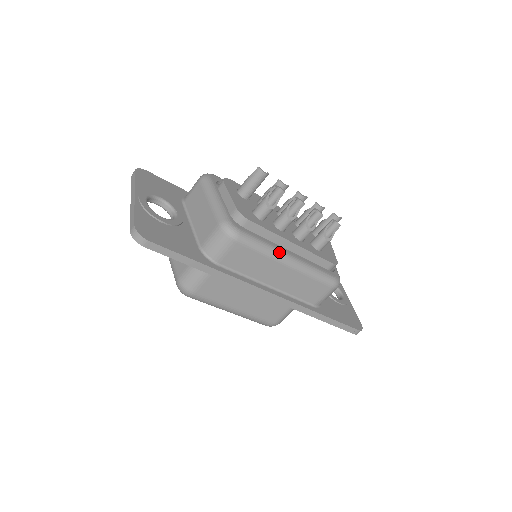
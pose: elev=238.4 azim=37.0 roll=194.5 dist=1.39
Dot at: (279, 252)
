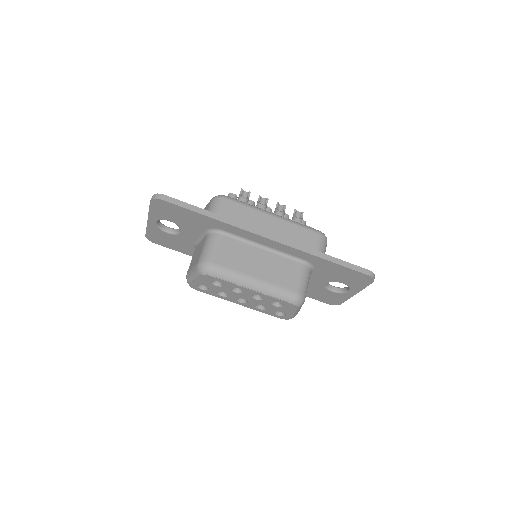
Dot at: (262, 209)
